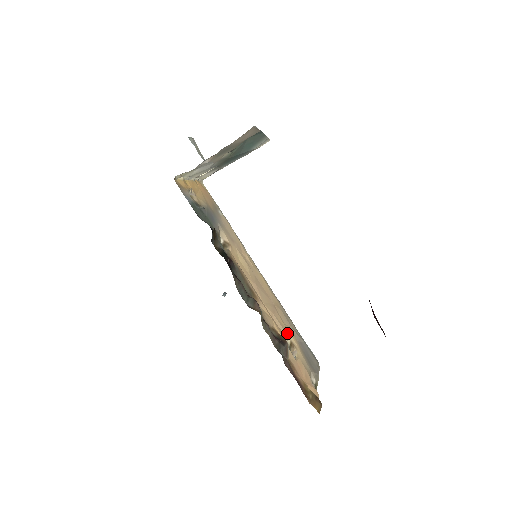
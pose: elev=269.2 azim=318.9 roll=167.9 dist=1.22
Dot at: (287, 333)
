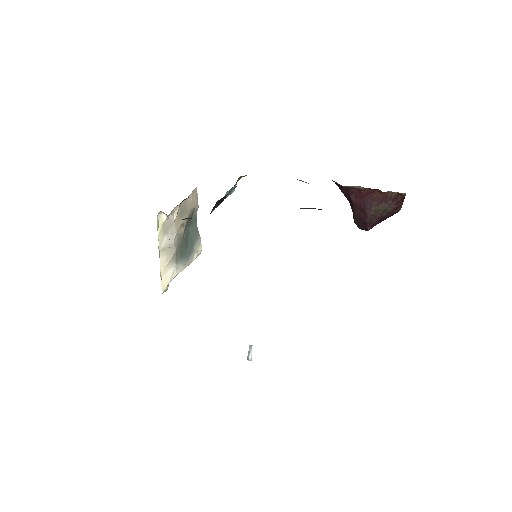
Dot at: occluded
